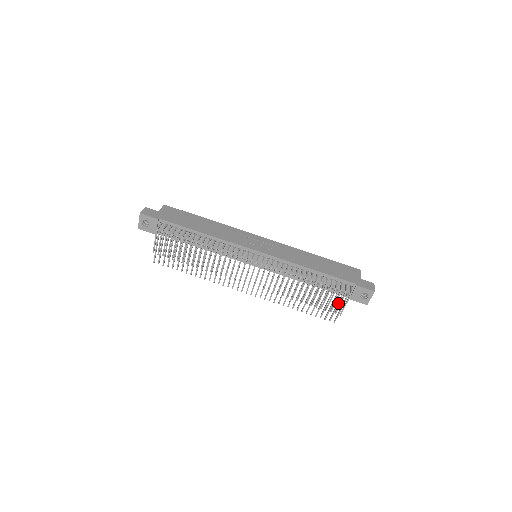
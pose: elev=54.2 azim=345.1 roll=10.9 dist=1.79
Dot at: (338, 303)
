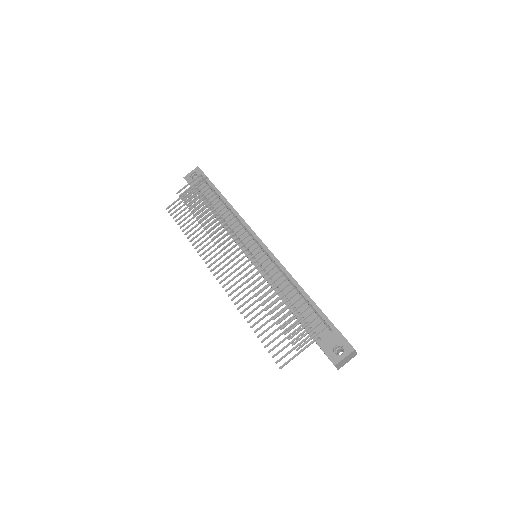
Dot at: (303, 340)
